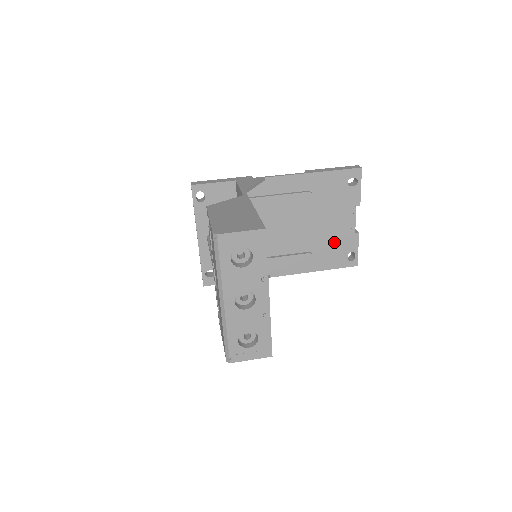
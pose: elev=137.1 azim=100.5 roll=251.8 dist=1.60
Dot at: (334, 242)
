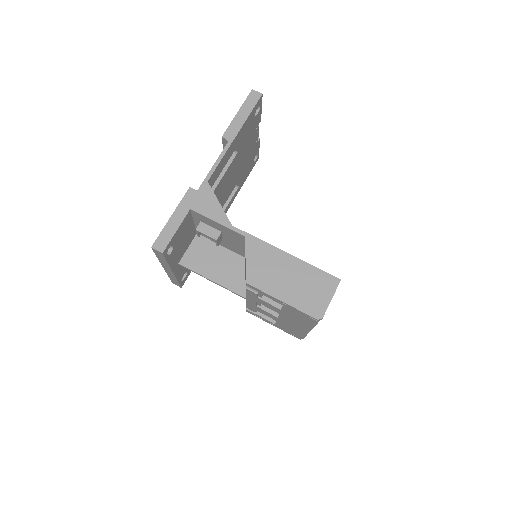
Dot at: (247, 162)
